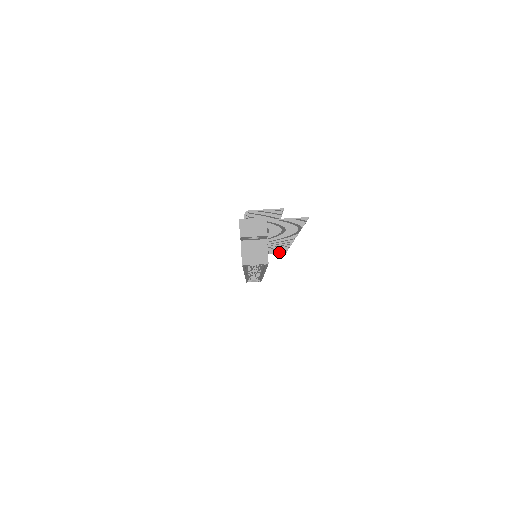
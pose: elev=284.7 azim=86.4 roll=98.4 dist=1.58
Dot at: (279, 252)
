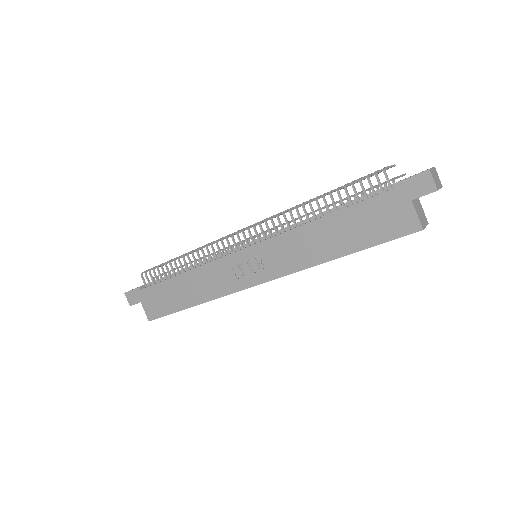
Dot at: occluded
